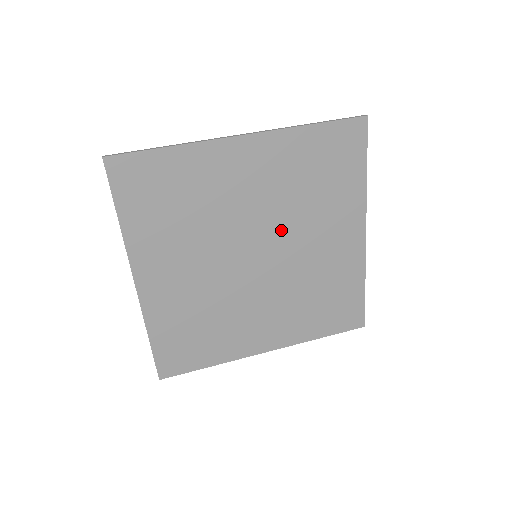
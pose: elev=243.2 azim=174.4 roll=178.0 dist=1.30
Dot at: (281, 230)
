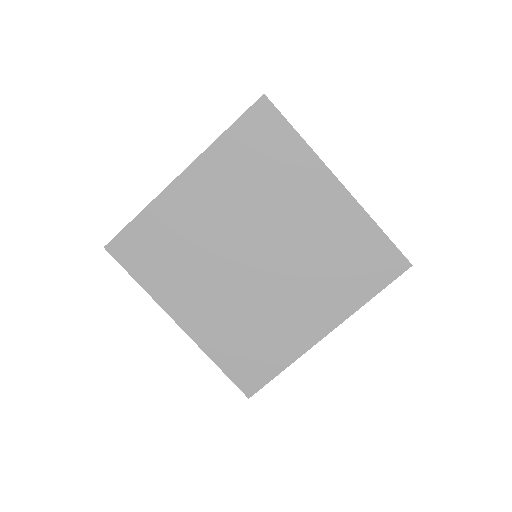
Dot at: (260, 224)
